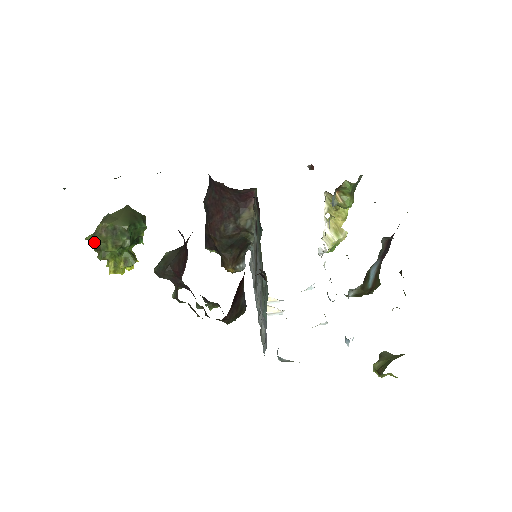
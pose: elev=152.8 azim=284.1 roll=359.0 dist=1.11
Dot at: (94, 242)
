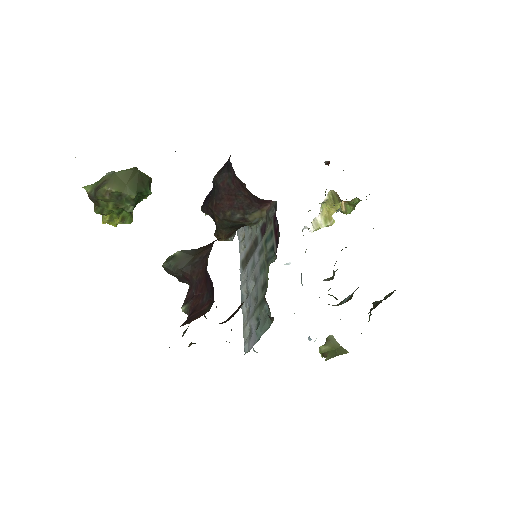
Dot at: (94, 198)
